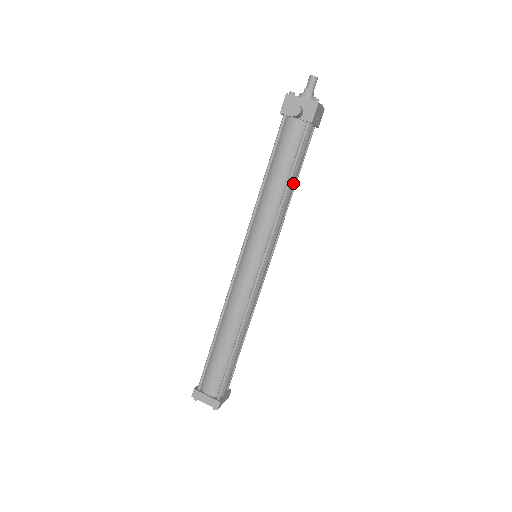
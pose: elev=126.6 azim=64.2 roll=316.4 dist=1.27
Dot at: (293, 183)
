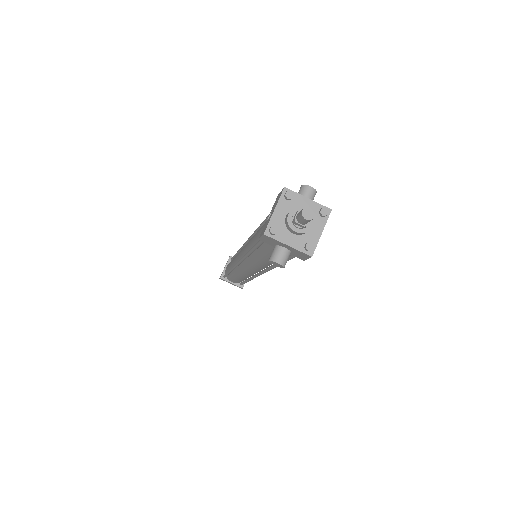
Dot at: occluded
